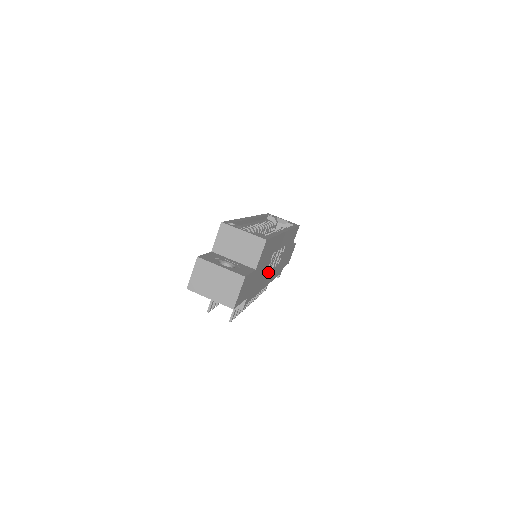
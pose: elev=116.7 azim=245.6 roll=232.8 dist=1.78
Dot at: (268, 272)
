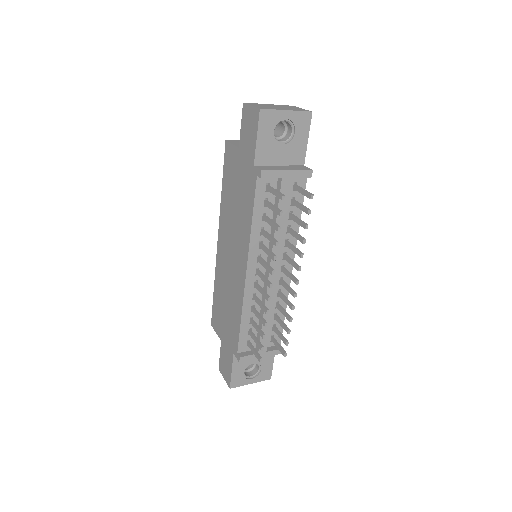
Dot at: occluded
